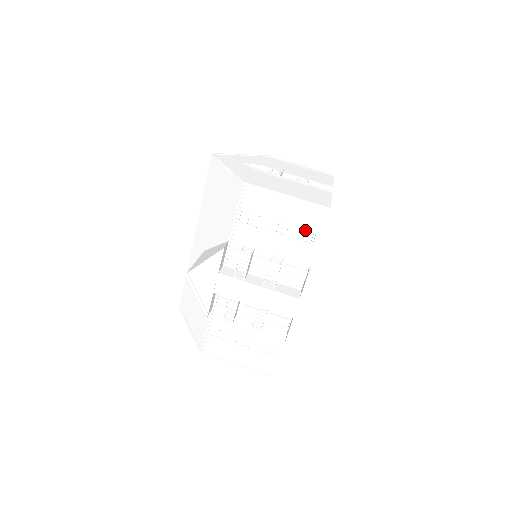
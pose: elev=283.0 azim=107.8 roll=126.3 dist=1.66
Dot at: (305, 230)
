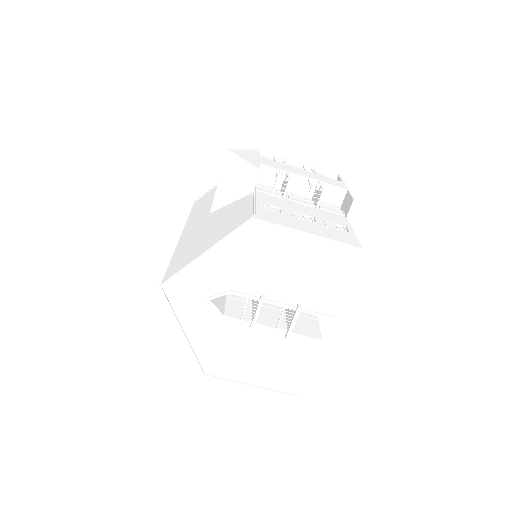
Dot at: occluded
